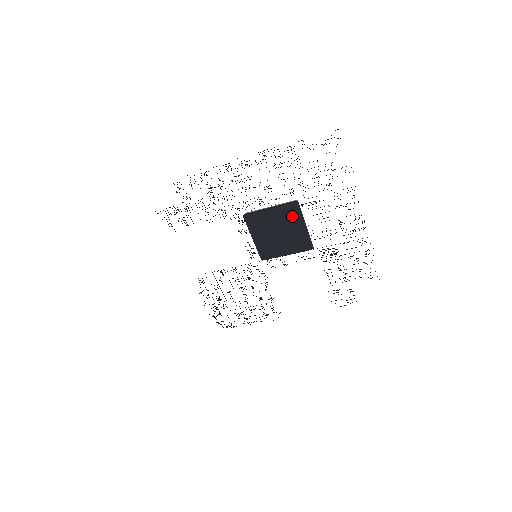
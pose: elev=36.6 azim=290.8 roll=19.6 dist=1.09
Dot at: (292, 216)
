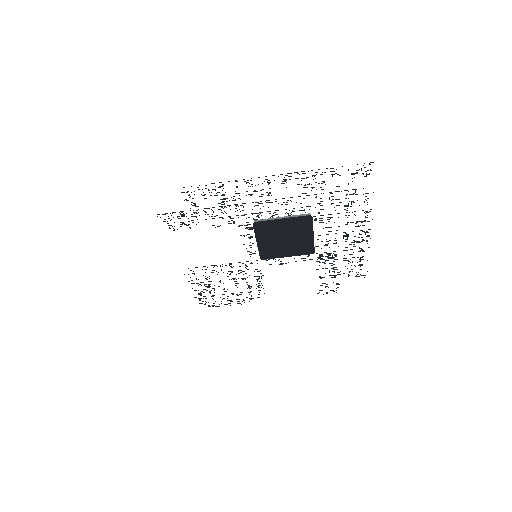
Dot at: (302, 228)
